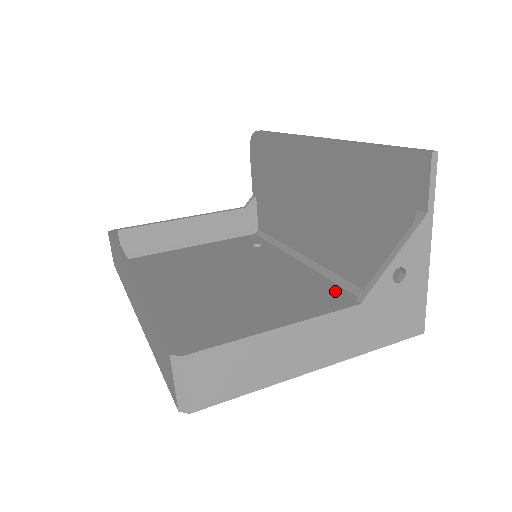
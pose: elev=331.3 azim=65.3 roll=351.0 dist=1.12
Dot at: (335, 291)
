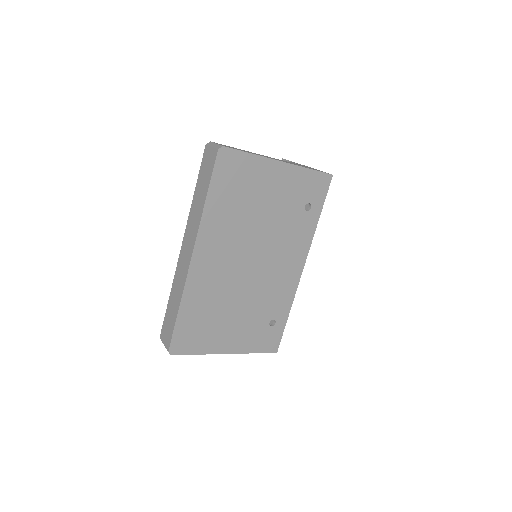
Dot at: (302, 228)
